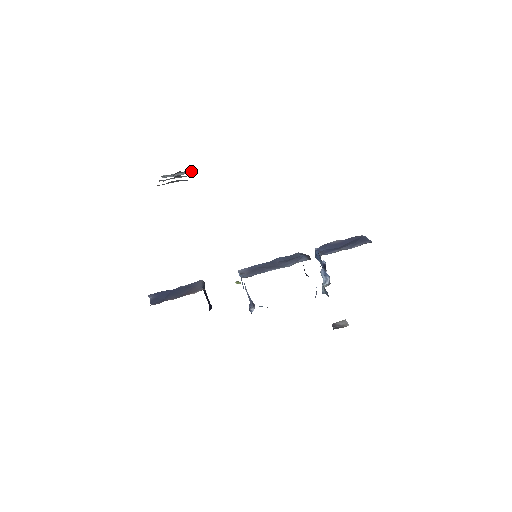
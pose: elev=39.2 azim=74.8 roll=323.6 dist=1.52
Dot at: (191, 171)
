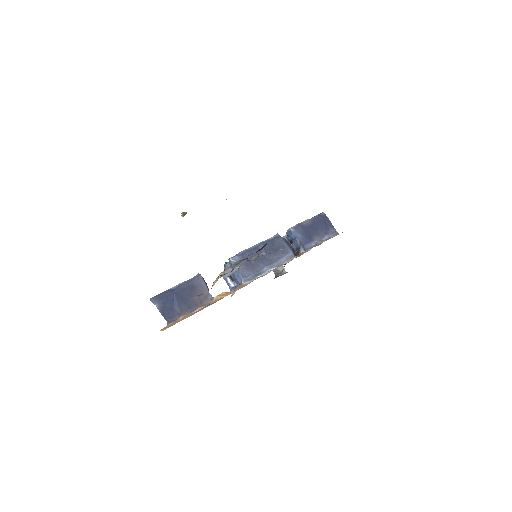
Dot at: occluded
